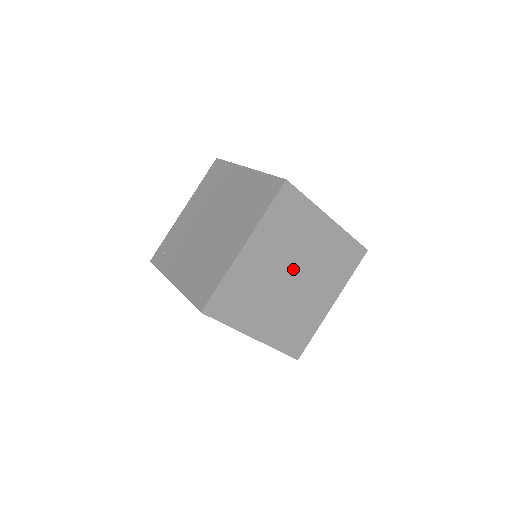
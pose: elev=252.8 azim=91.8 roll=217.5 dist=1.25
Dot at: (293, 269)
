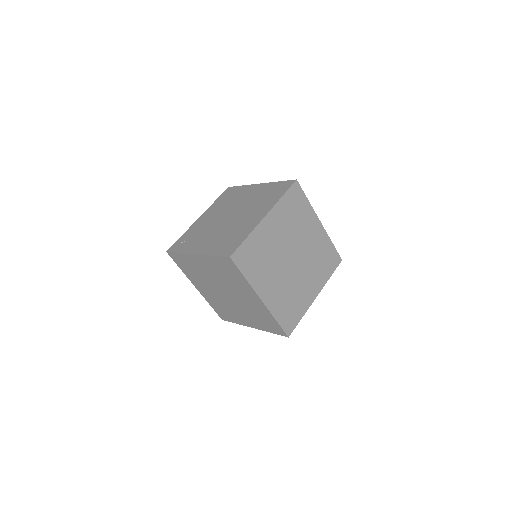
Dot at: (294, 251)
